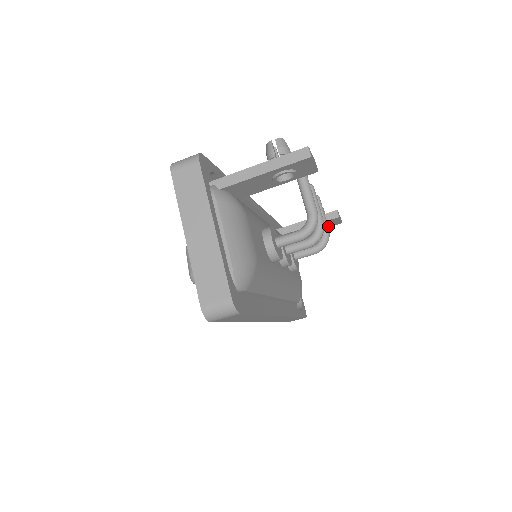
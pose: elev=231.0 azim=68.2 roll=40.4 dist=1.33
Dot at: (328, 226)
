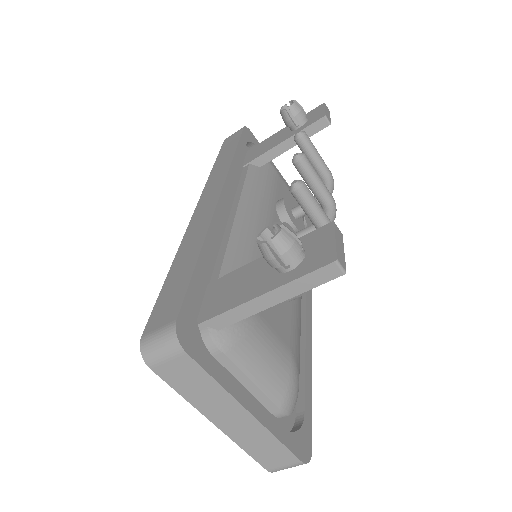
Dot at: occluded
